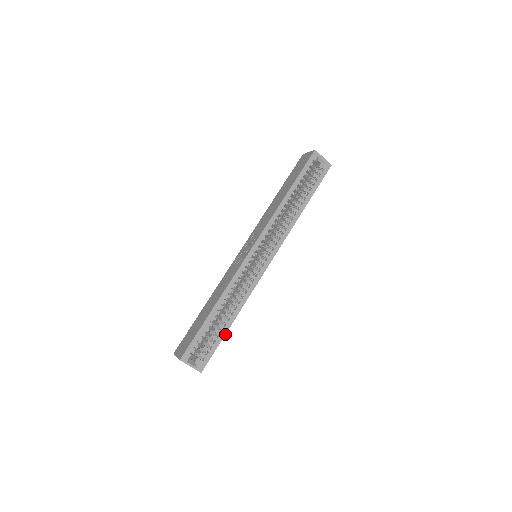
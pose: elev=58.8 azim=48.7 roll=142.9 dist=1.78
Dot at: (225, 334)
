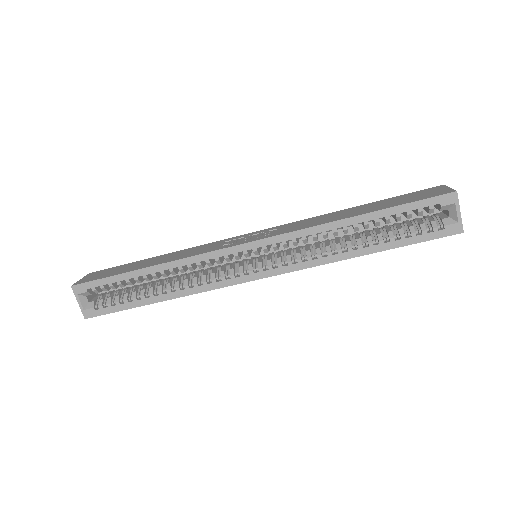
Dot at: (140, 306)
